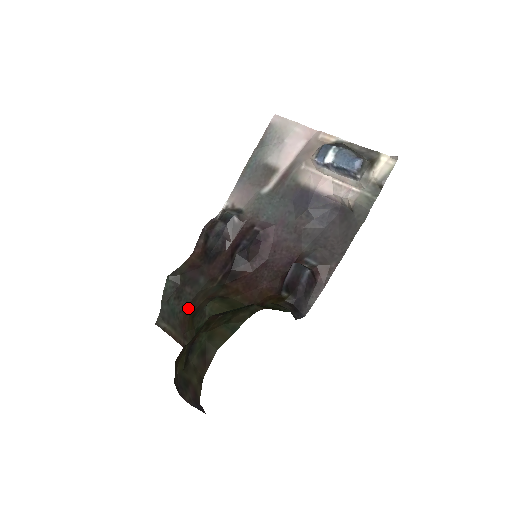
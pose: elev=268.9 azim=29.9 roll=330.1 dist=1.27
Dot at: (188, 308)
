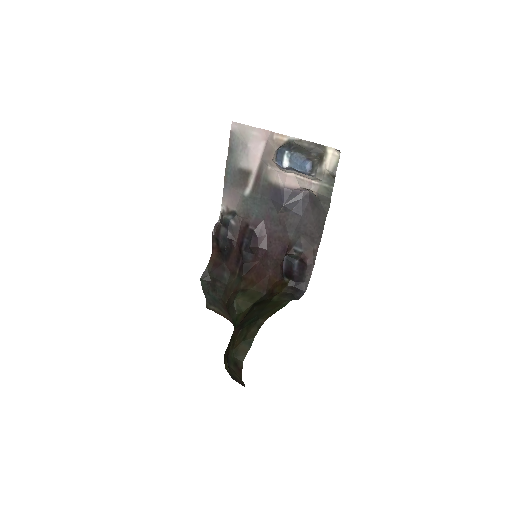
Dot at: (223, 298)
